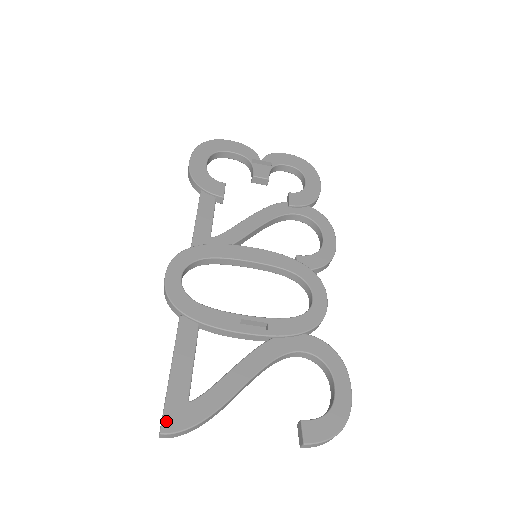
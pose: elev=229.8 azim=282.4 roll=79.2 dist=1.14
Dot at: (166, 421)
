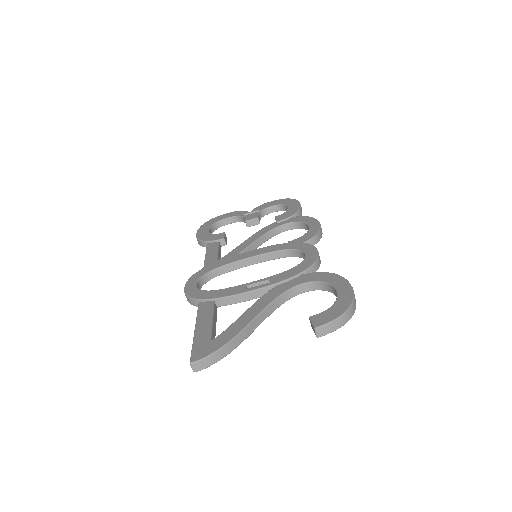
Dot at: (194, 355)
